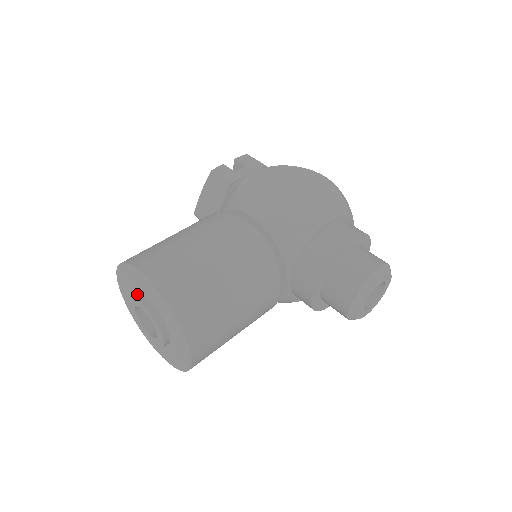
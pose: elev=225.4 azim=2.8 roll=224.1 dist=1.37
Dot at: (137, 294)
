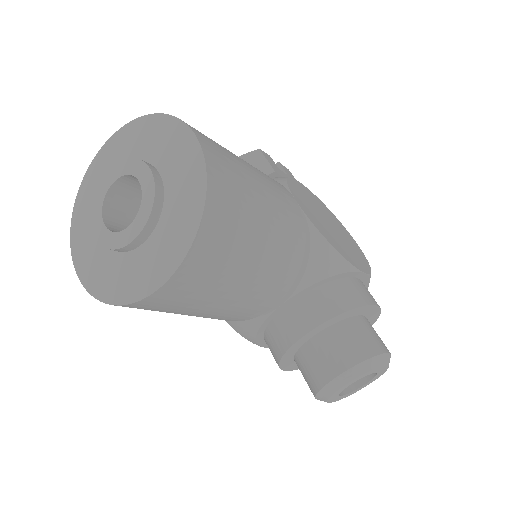
Dot at: (144, 161)
